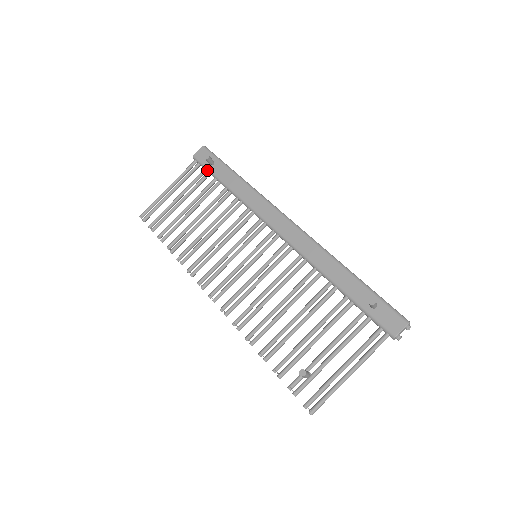
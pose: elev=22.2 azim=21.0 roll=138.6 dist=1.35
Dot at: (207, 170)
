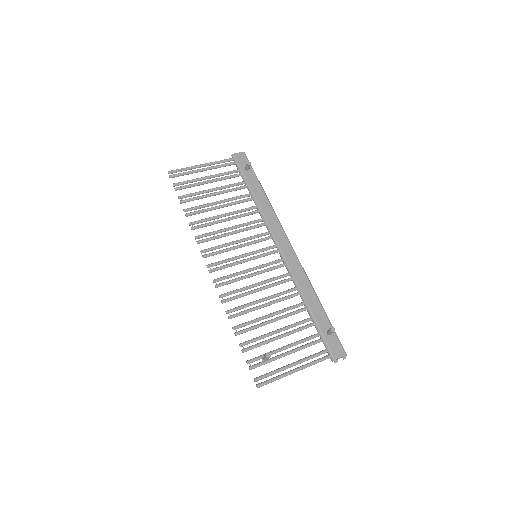
Dot at: (241, 171)
